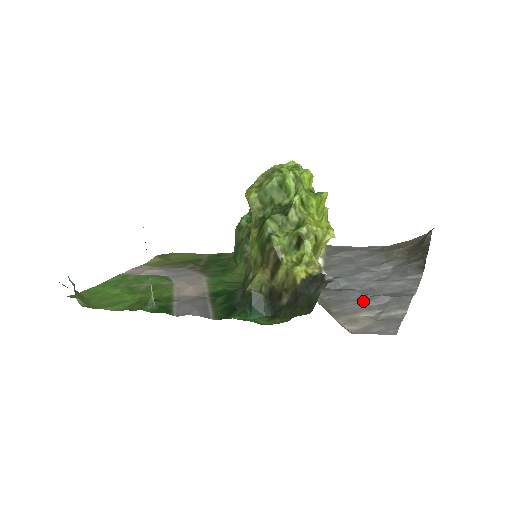
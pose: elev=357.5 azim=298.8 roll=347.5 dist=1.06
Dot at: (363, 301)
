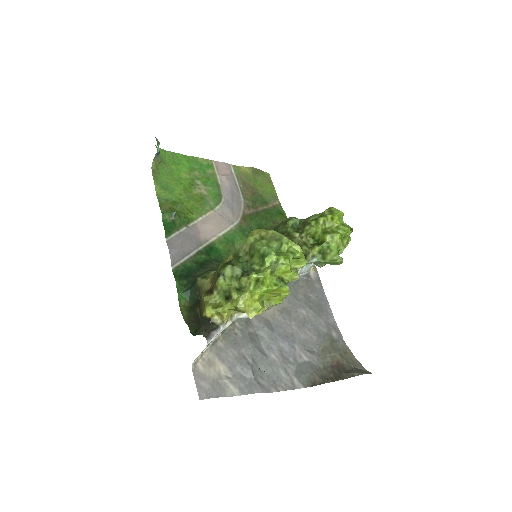
Dot at: (240, 360)
